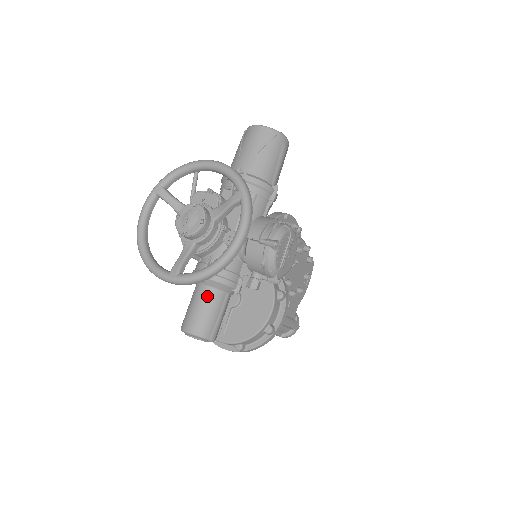
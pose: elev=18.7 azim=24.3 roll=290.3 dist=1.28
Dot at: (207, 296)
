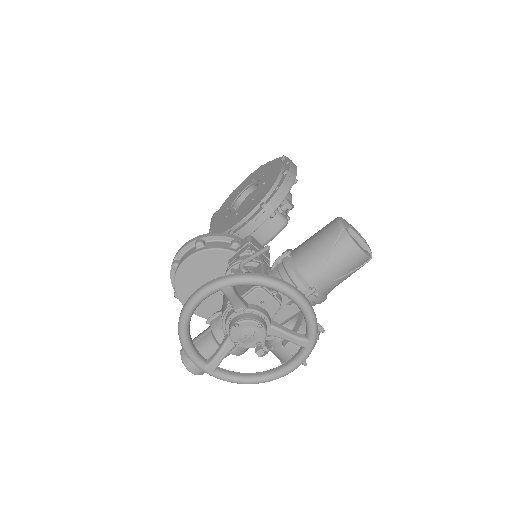
Dot at: occluded
